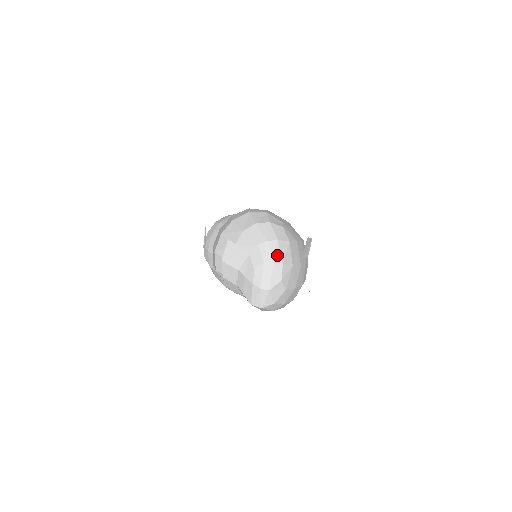
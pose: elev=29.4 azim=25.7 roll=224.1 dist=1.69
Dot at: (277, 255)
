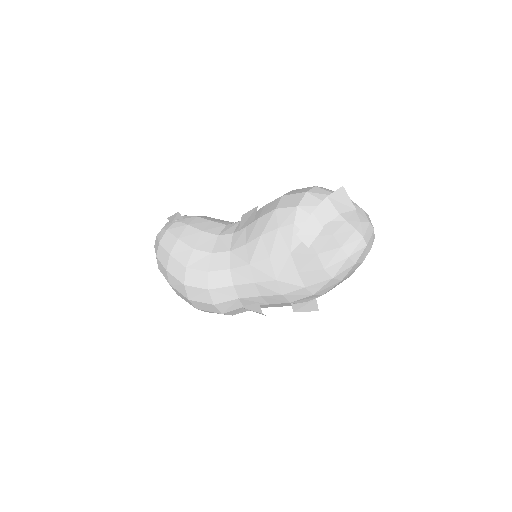
Dot at: occluded
